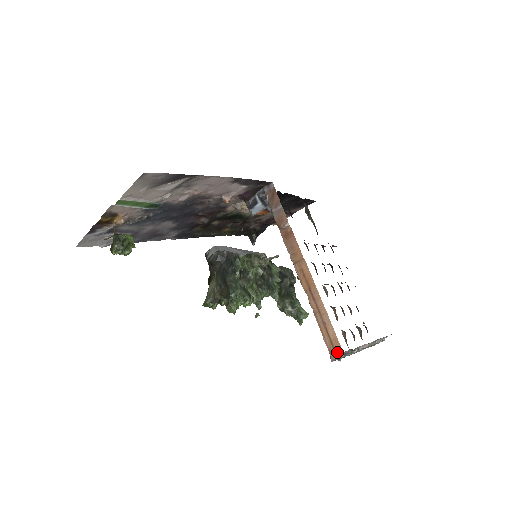
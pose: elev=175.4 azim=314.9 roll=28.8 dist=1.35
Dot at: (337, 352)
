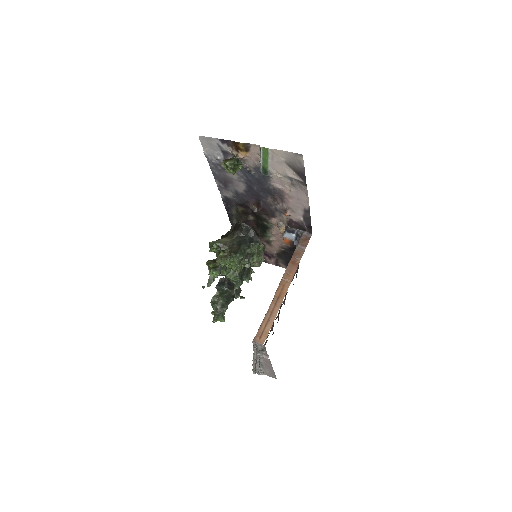
Dot at: (261, 340)
